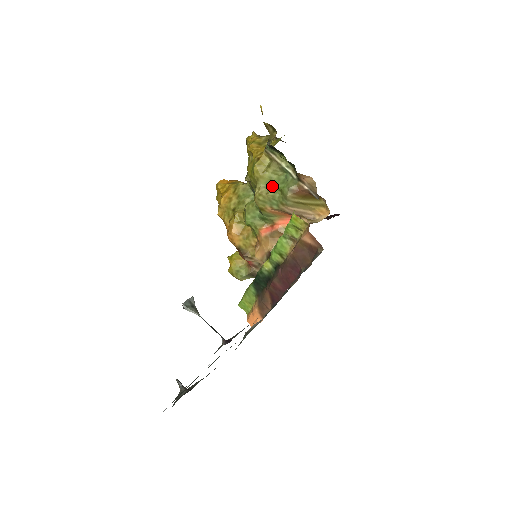
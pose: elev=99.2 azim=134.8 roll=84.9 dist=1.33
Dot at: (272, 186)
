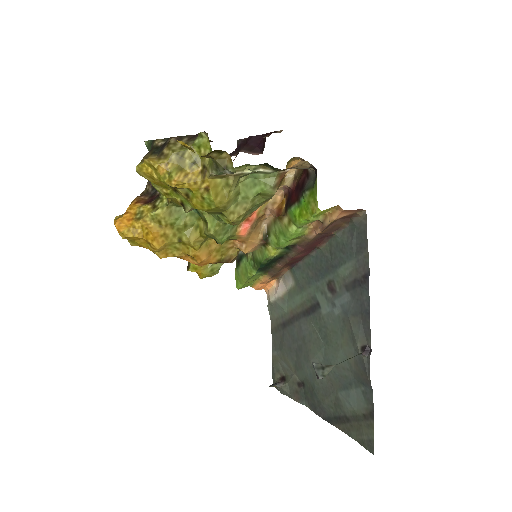
Dot at: (244, 198)
